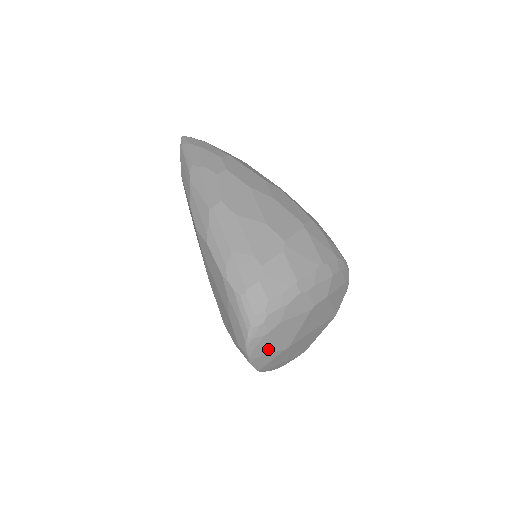
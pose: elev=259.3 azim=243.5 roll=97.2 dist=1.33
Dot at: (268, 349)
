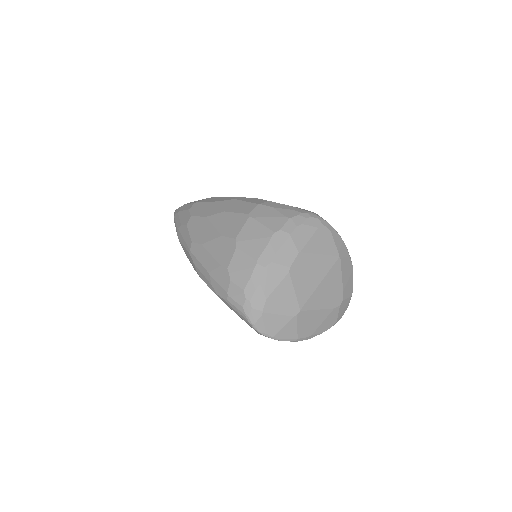
Dot at: (279, 322)
